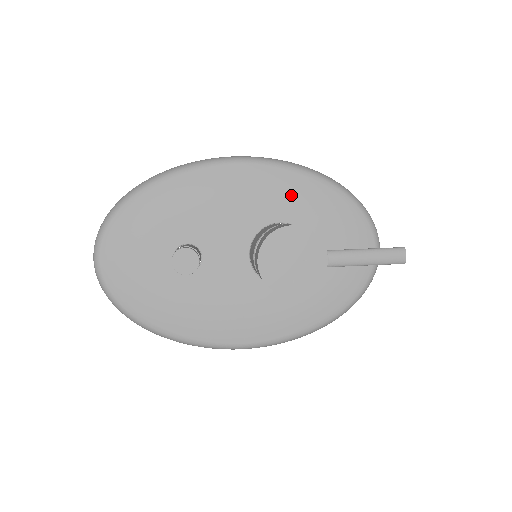
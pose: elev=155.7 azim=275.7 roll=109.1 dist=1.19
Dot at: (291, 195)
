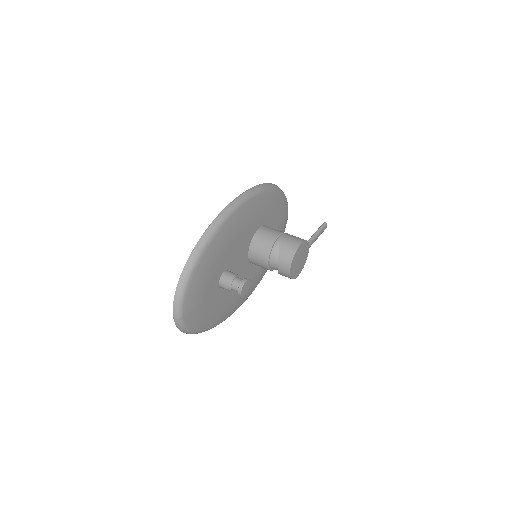
Dot at: (264, 209)
